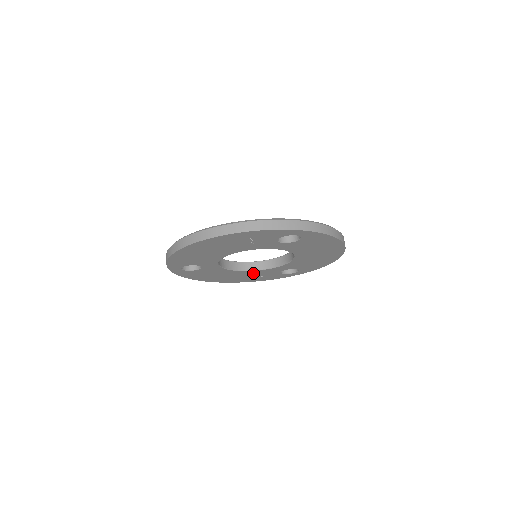
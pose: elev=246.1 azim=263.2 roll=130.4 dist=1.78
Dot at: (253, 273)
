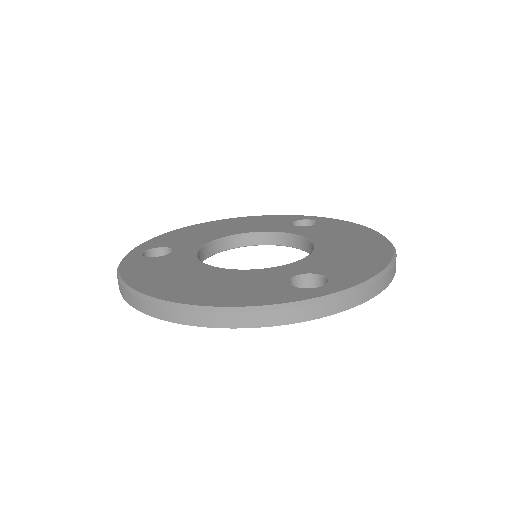
Dot at: occluded
